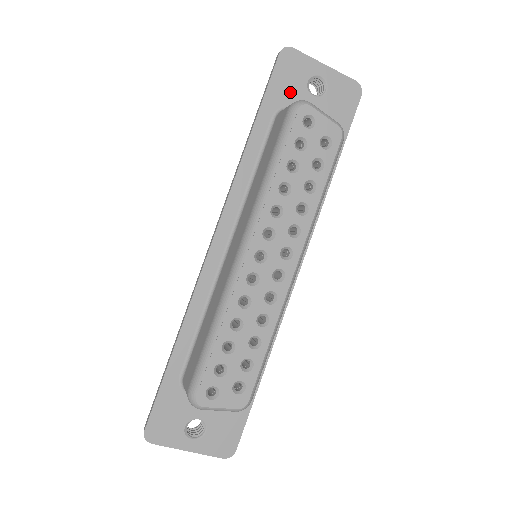
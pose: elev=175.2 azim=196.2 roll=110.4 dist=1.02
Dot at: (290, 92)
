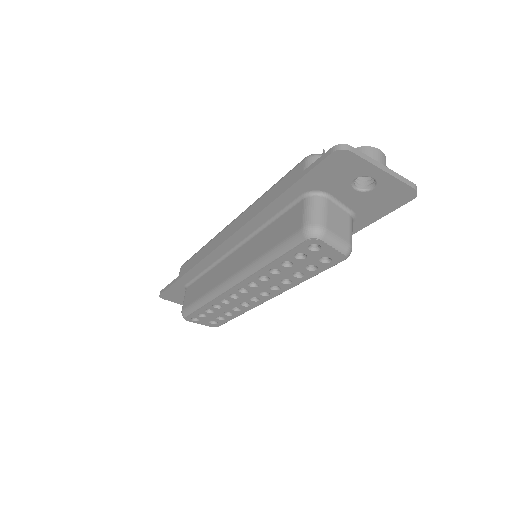
Dot at: (330, 182)
